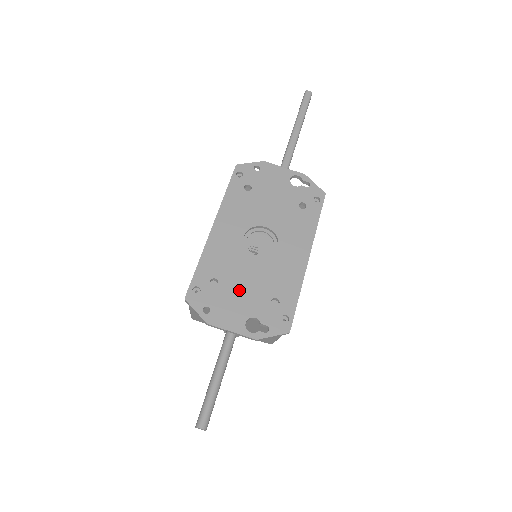
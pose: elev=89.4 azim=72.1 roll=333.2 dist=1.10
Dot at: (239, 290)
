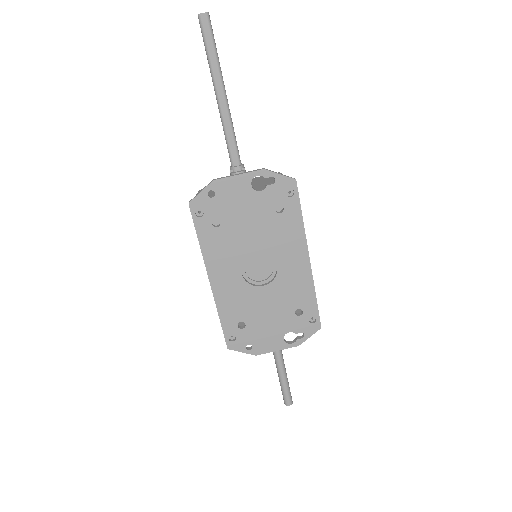
Dot at: (265, 320)
